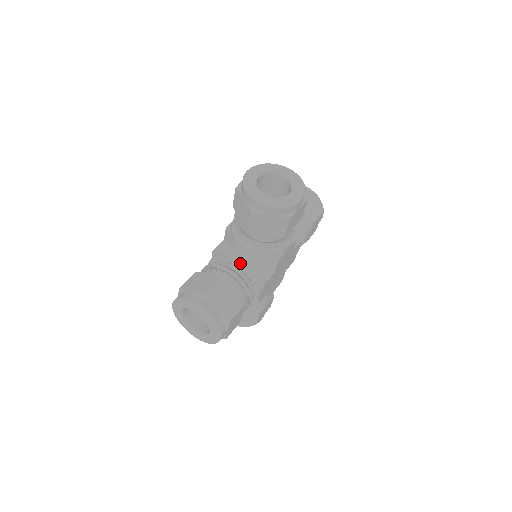
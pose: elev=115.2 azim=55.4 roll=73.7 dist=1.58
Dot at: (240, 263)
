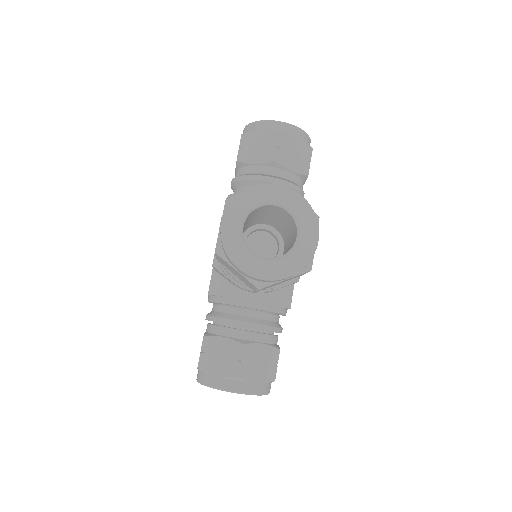
Dot at: (253, 307)
